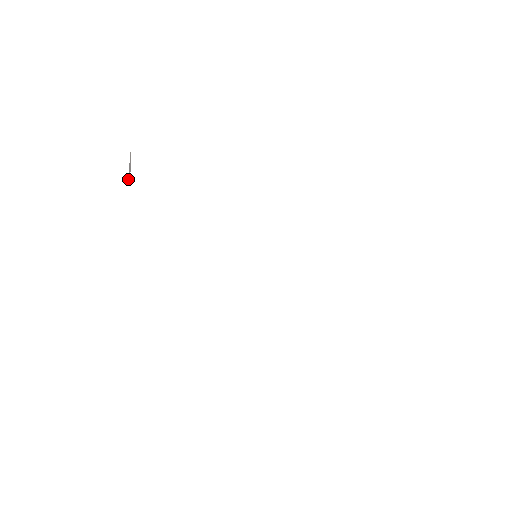
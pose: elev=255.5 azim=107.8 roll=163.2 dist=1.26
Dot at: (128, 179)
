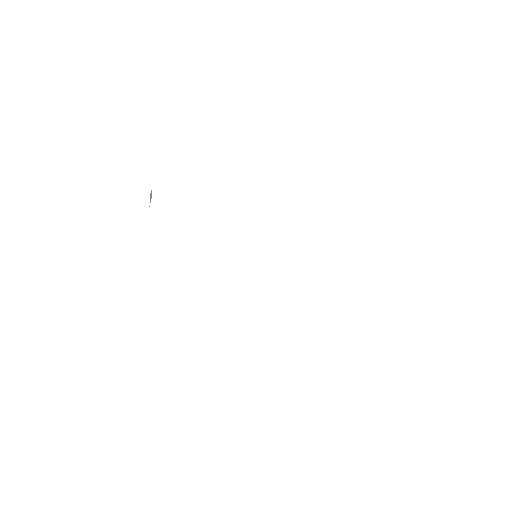
Dot at: occluded
